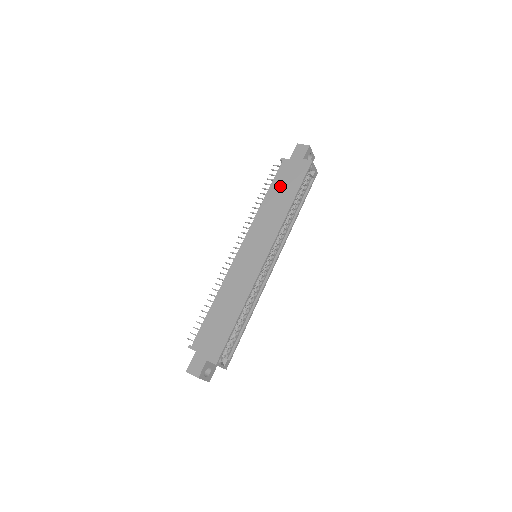
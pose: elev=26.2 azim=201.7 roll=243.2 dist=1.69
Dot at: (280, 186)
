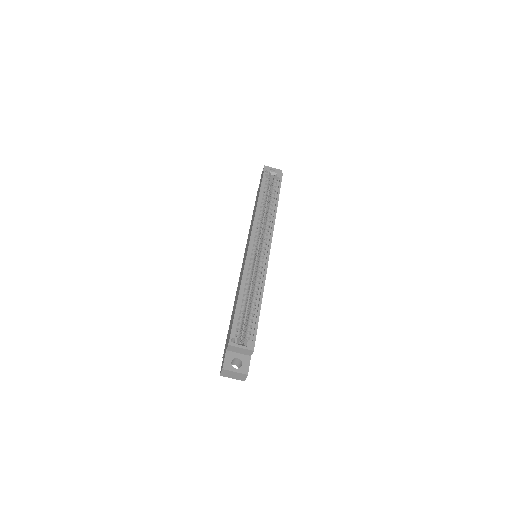
Dot at: (255, 203)
